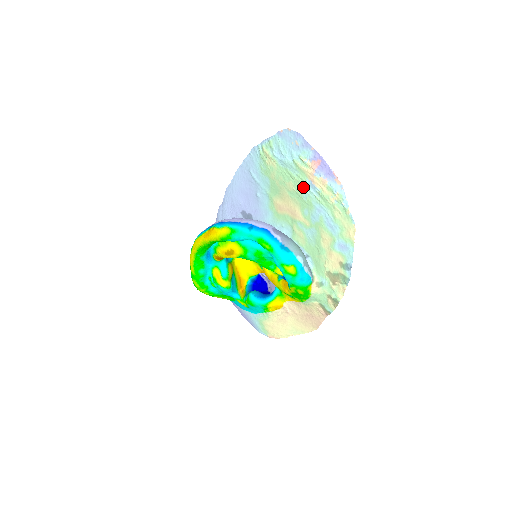
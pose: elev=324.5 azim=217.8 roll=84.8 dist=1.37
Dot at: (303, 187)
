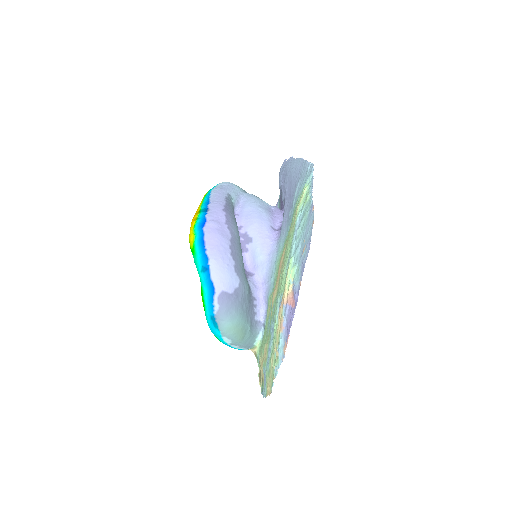
Dot at: (280, 292)
